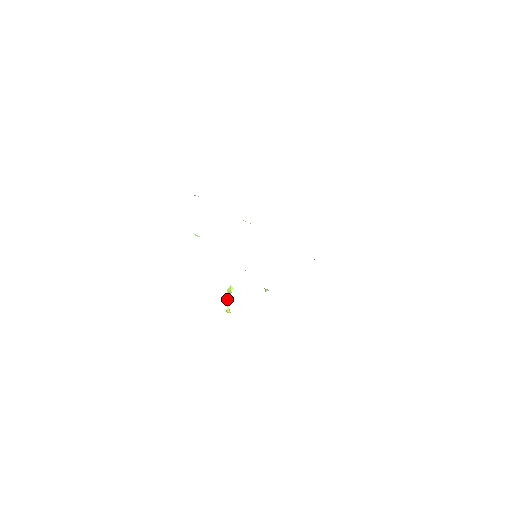
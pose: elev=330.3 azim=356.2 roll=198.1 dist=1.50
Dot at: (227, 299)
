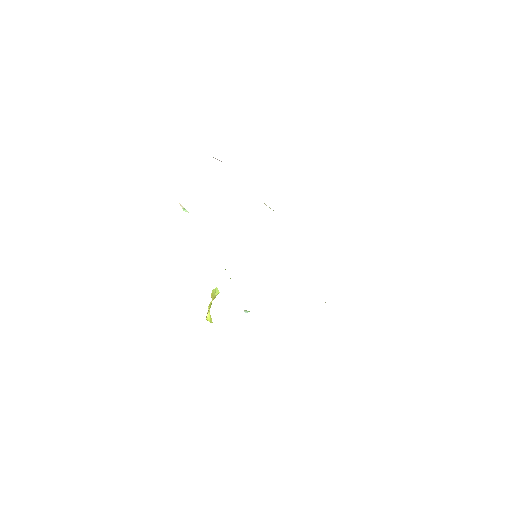
Dot at: (210, 303)
